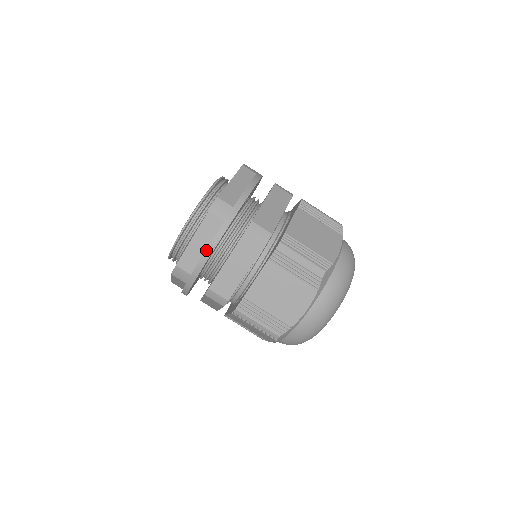
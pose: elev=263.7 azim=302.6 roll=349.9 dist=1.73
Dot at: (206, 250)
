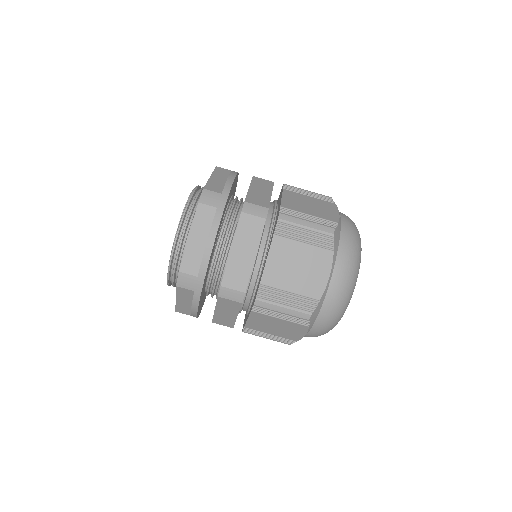
Dot at: (191, 311)
